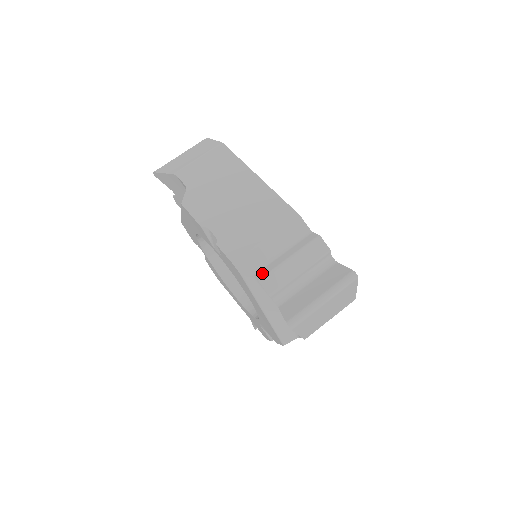
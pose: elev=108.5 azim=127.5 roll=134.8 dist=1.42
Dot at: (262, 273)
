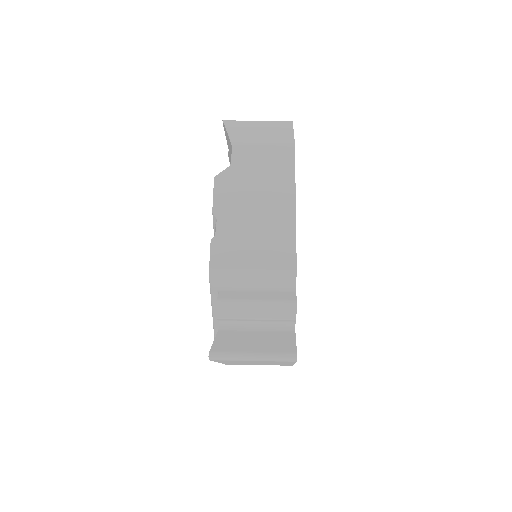
Dot at: (226, 295)
